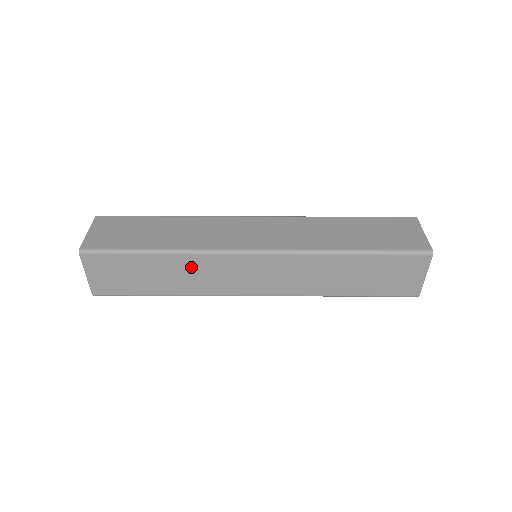
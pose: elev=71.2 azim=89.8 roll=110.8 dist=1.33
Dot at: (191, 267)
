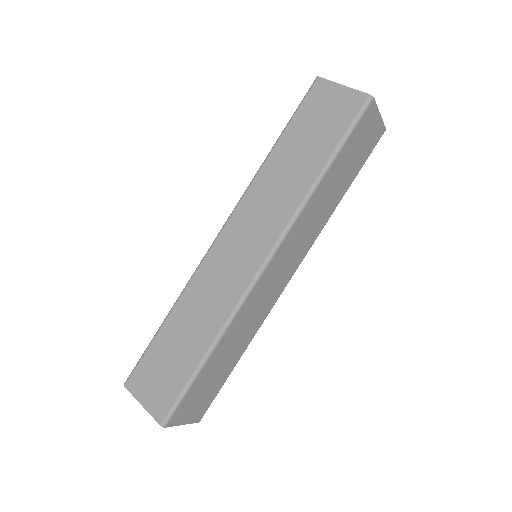
Dot at: (195, 301)
